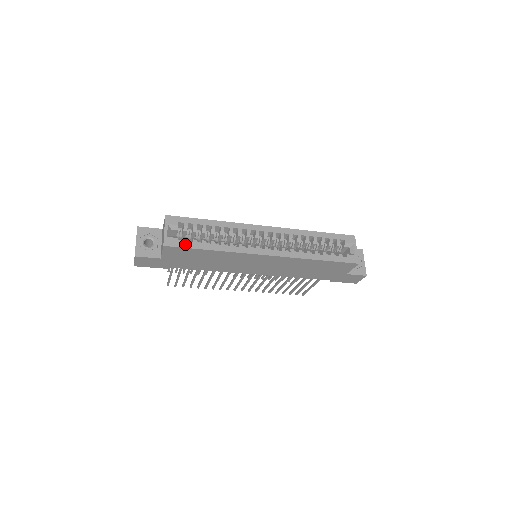
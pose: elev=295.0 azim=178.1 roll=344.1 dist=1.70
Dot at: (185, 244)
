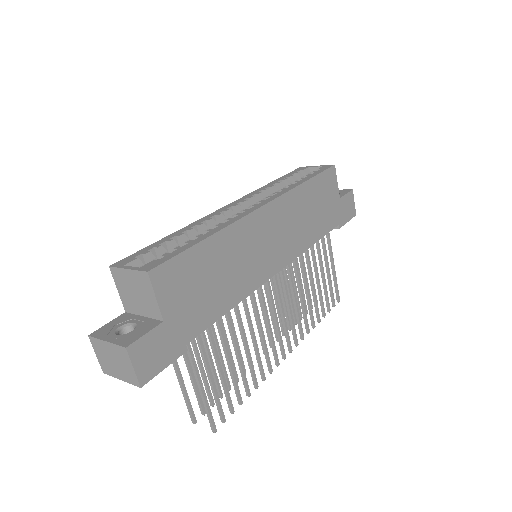
Dot at: (171, 255)
